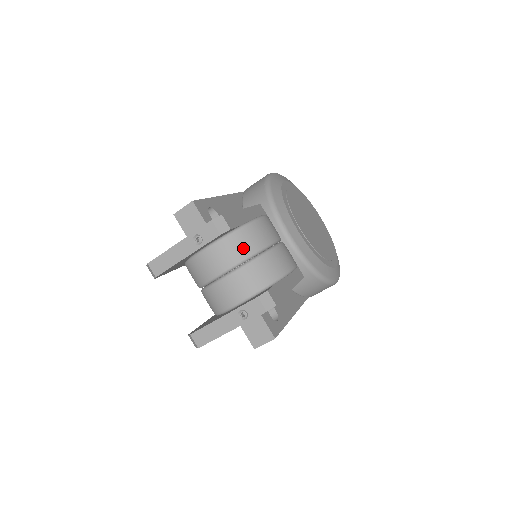
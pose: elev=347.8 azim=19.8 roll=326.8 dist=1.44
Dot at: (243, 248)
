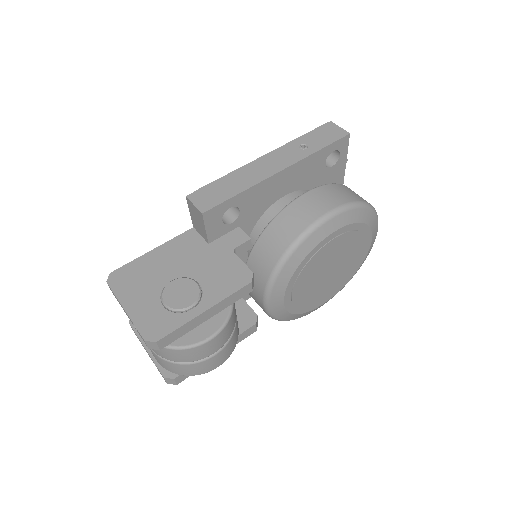
Dot at: (168, 356)
